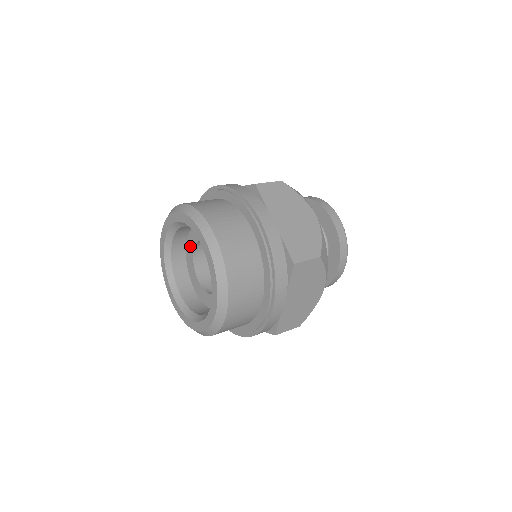
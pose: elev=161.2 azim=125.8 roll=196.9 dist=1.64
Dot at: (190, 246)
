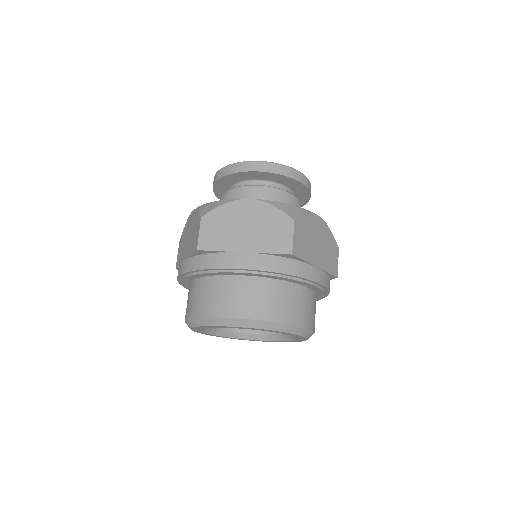
Dot at: occluded
